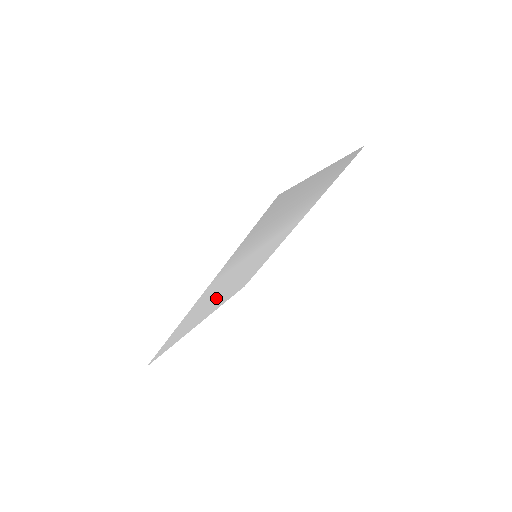
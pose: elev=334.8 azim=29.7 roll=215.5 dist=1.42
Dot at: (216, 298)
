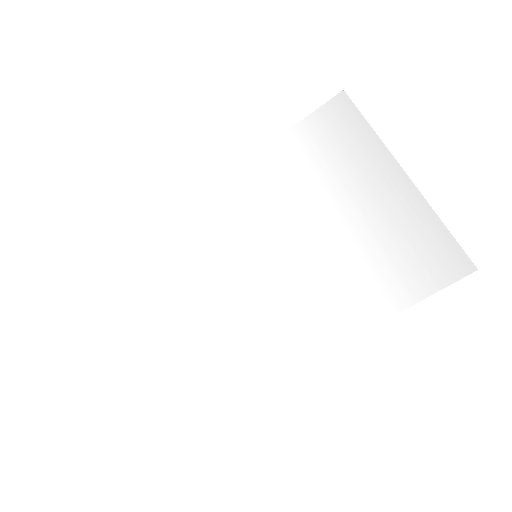
Dot at: (206, 318)
